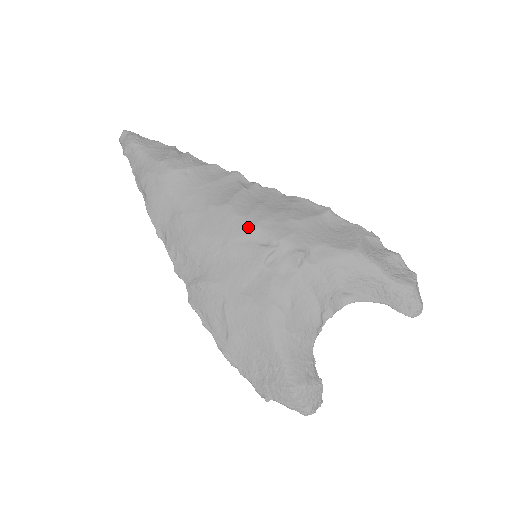
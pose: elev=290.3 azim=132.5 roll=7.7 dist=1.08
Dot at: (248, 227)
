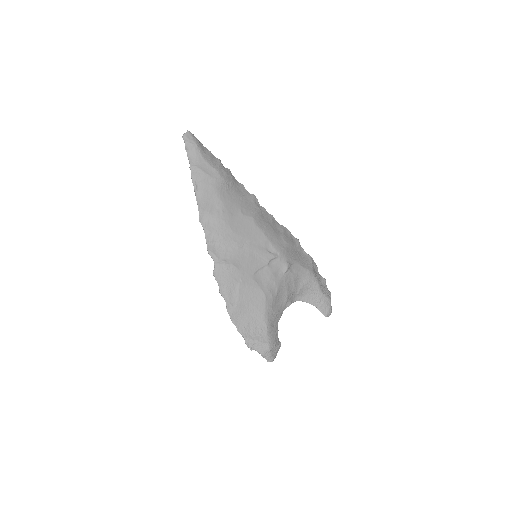
Dot at: (264, 238)
